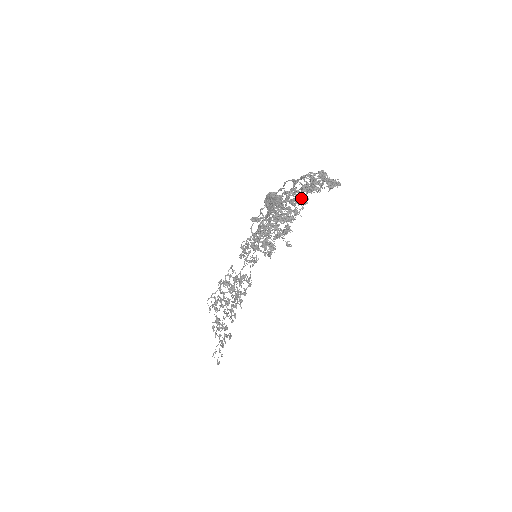
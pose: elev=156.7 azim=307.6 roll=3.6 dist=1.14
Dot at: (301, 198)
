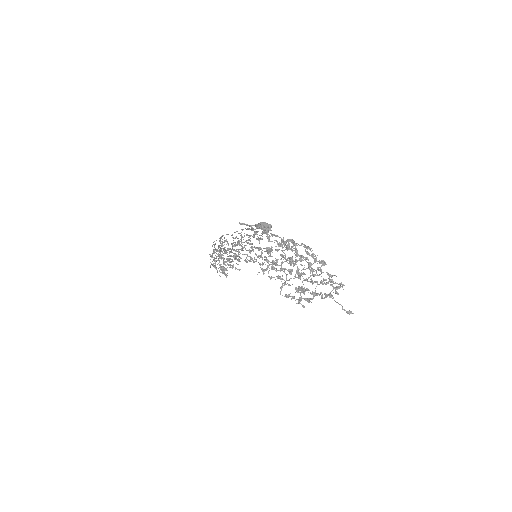
Dot at: occluded
